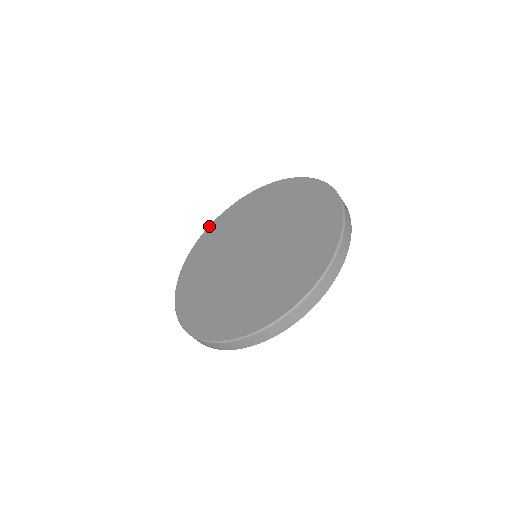
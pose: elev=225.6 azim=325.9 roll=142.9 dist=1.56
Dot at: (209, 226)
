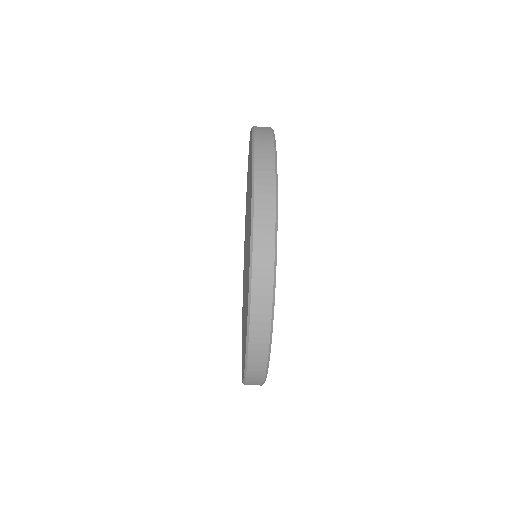
Dot at: occluded
